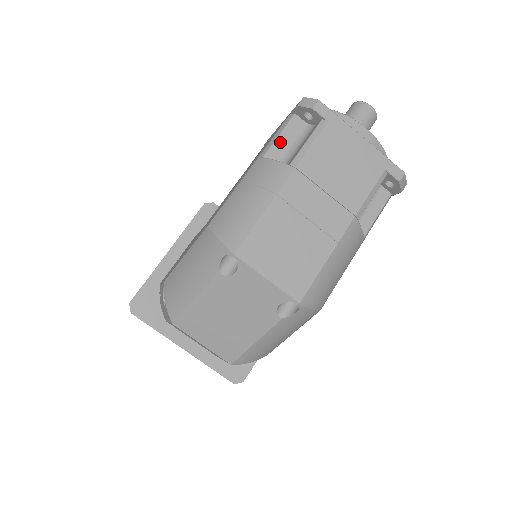
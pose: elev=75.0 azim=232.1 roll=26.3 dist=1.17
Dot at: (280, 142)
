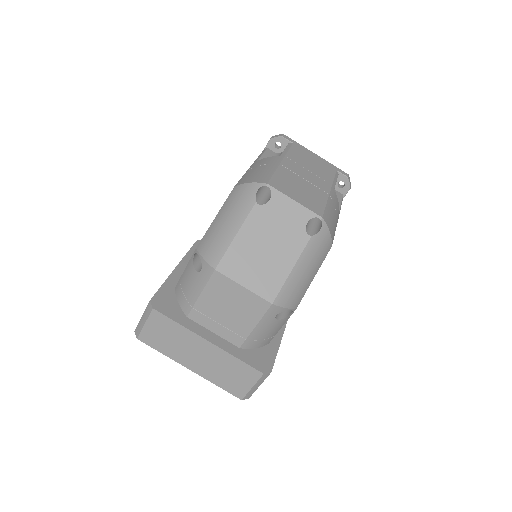
Dot at: (265, 157)
